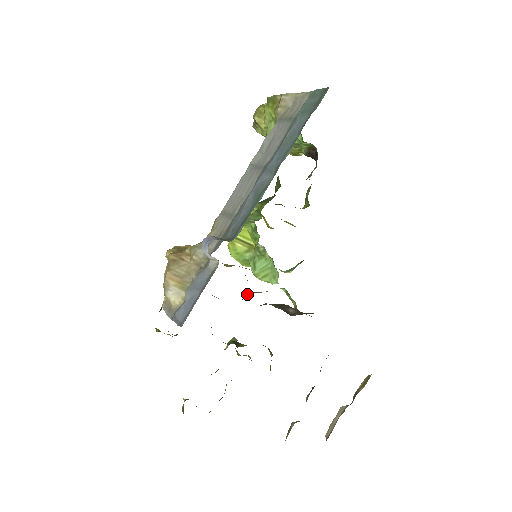
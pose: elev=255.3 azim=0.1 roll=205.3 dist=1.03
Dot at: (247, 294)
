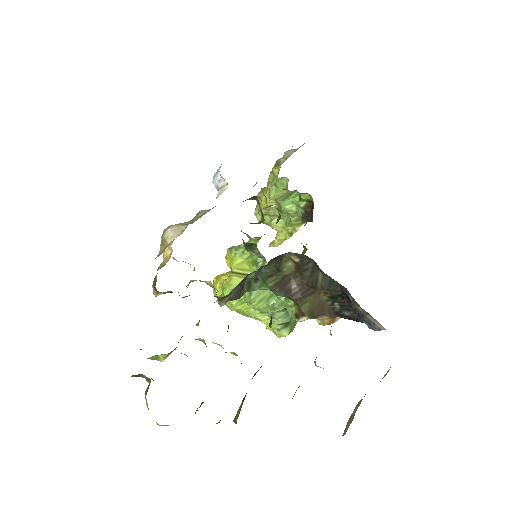
Dot at: (244, 287)
